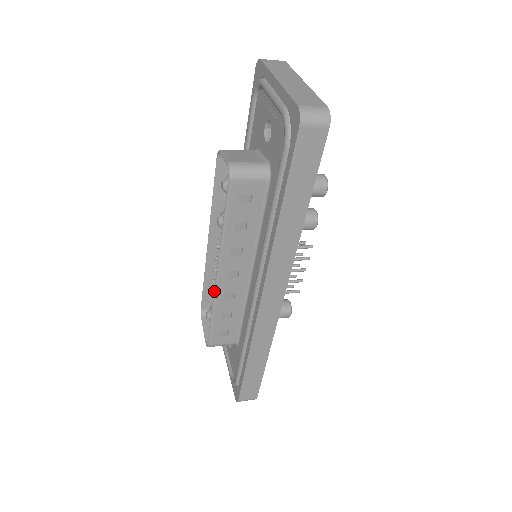
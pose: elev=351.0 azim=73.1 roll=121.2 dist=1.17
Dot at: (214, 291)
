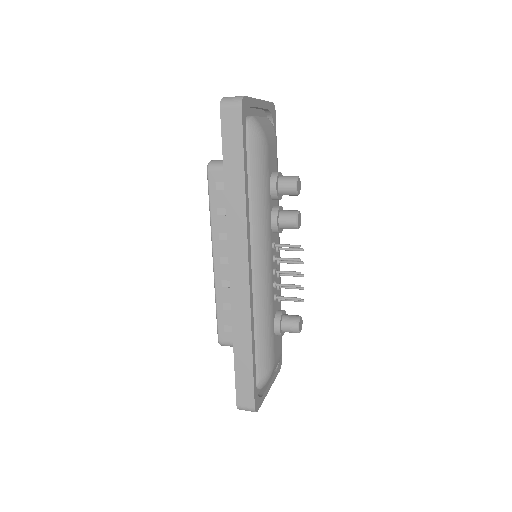
Dot at: (214, 277)
